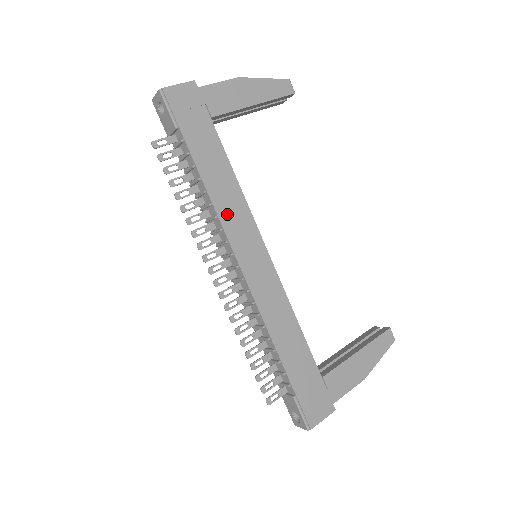
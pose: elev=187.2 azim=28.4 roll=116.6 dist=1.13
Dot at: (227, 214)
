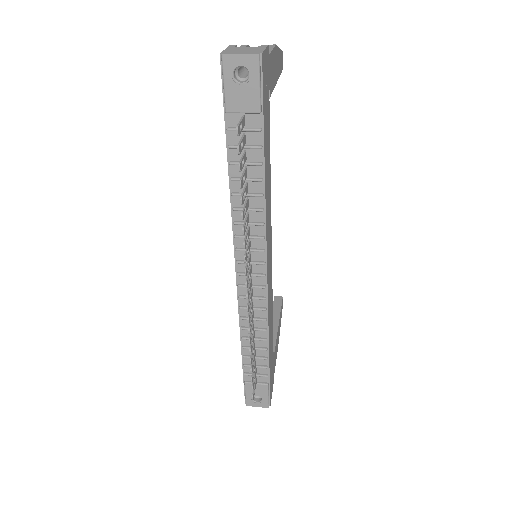
Dot at: (267, 219)
